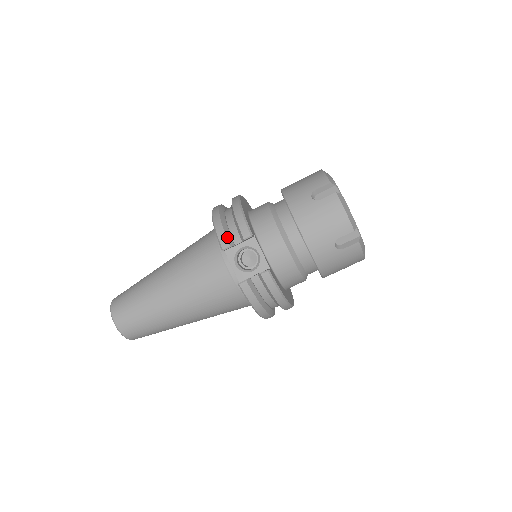
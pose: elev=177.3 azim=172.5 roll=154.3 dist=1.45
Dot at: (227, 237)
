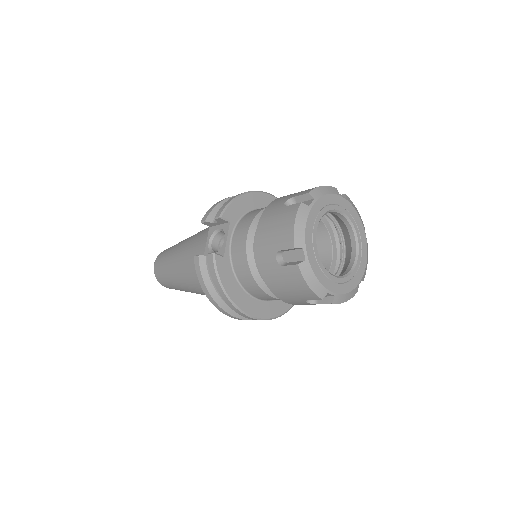
Dot at: (211, 213)
